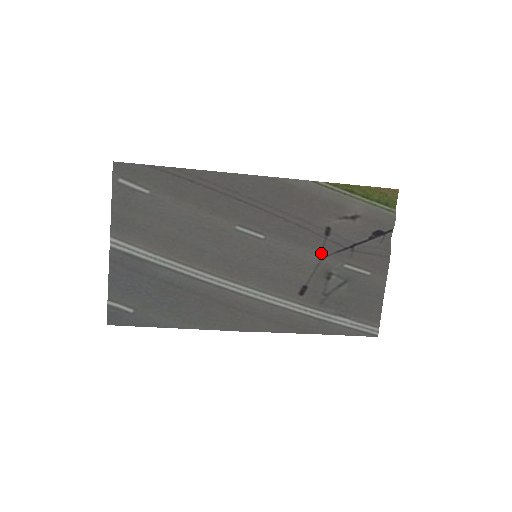
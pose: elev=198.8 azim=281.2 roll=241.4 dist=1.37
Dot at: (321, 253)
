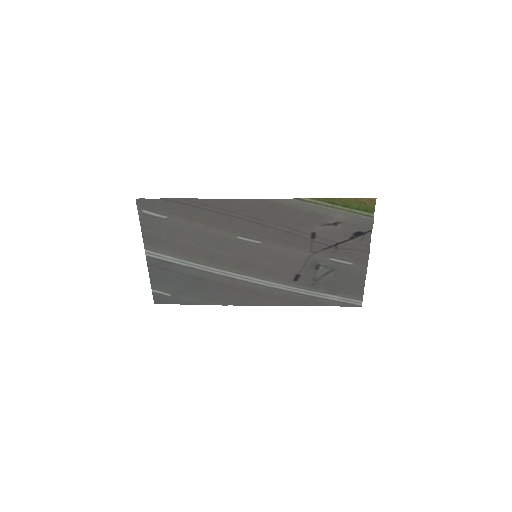
Dot at: (309, 251)
